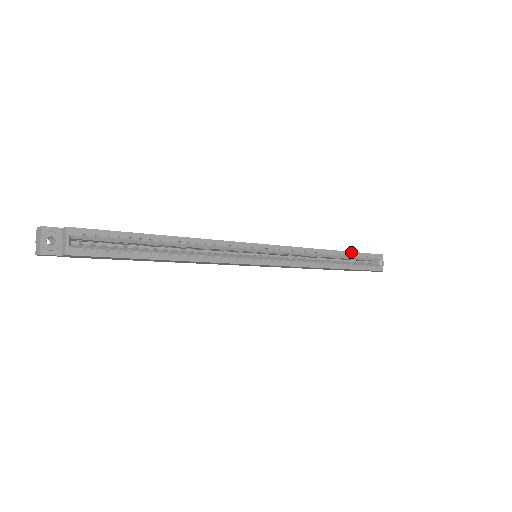
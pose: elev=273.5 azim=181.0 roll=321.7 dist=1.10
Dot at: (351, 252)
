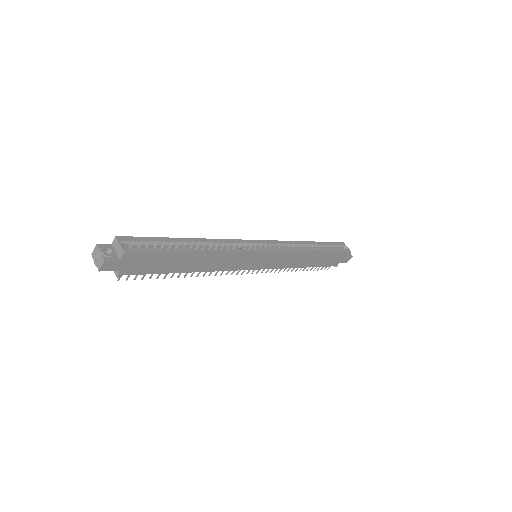
Dot at: (320, 242)
